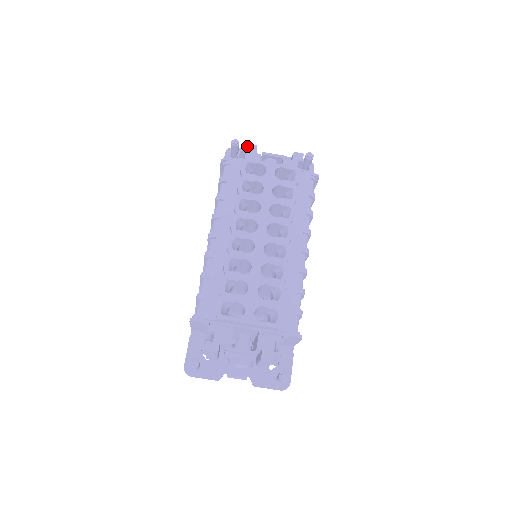
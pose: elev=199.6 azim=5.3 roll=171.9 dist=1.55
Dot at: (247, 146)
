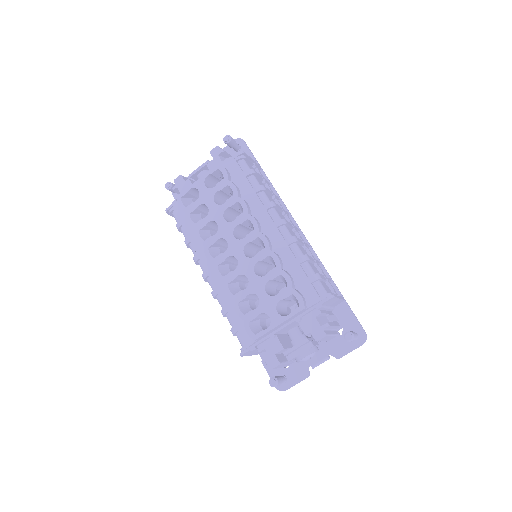
Dot at: occluded
